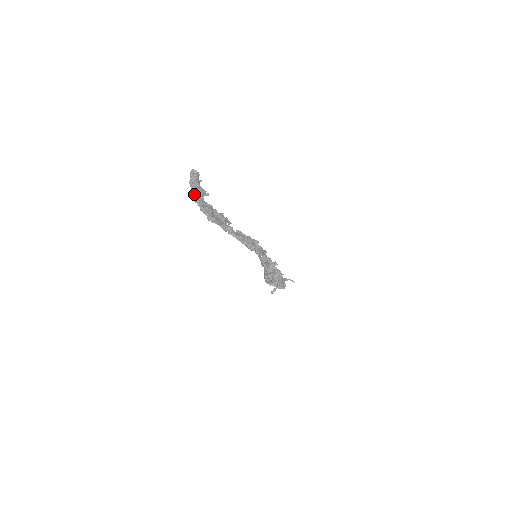
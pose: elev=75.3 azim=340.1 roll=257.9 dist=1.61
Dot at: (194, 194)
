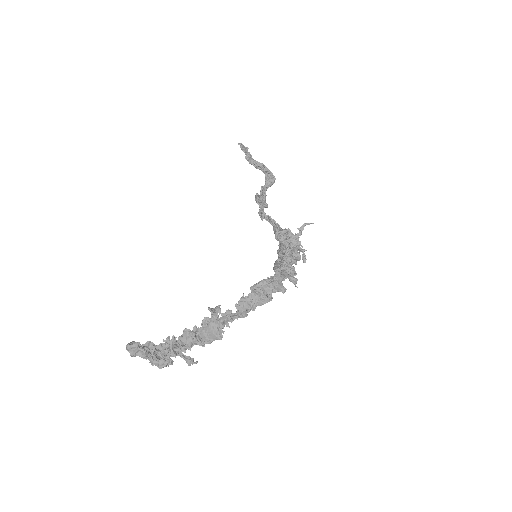
Dot at: (166, 366)
